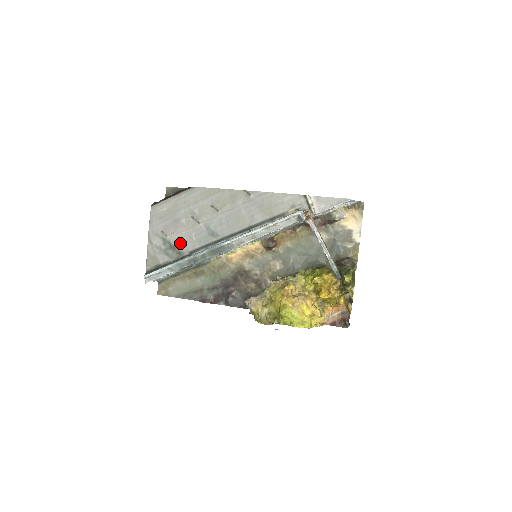
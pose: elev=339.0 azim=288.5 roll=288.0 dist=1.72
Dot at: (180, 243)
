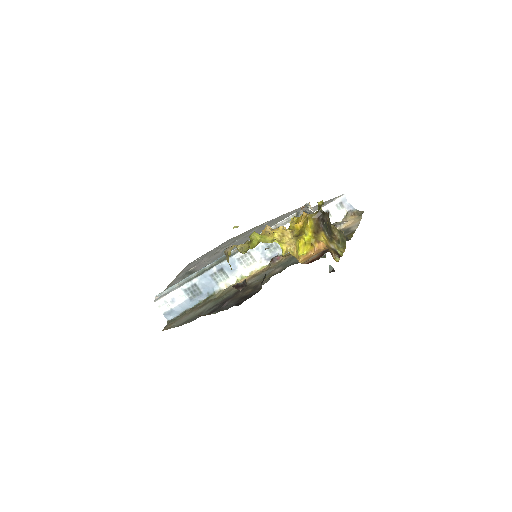
Dot at: (198, 268)
